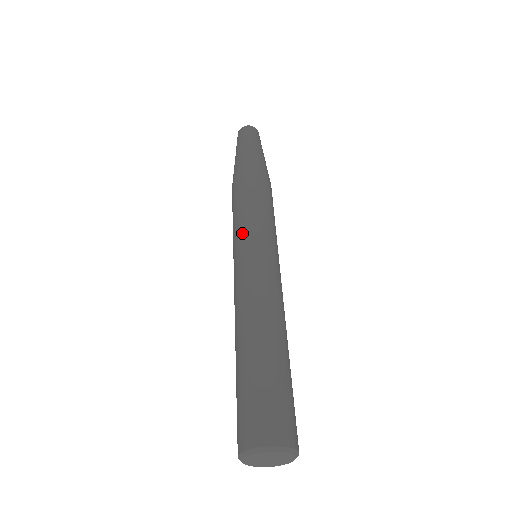
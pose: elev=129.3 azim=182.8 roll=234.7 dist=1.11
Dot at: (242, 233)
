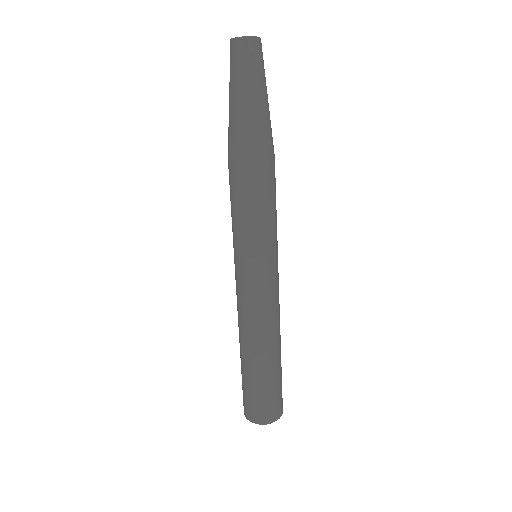
Dot at: (254, 249)
